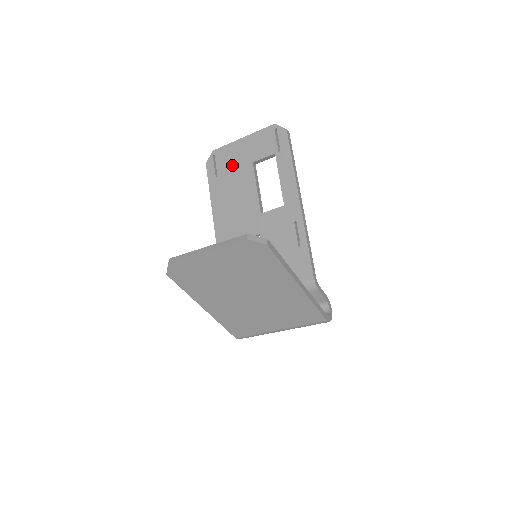
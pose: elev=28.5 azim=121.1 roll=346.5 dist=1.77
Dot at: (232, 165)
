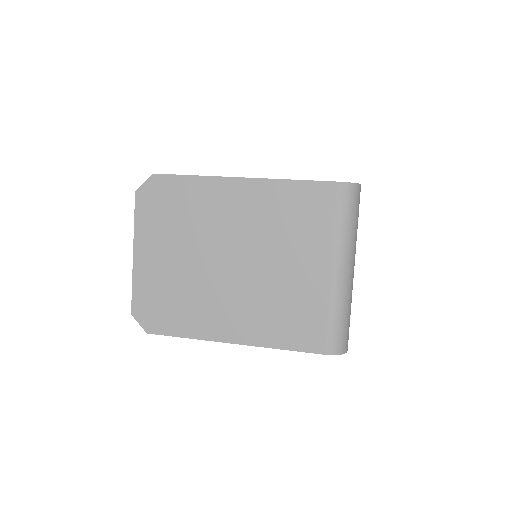
Dot at: occluded
